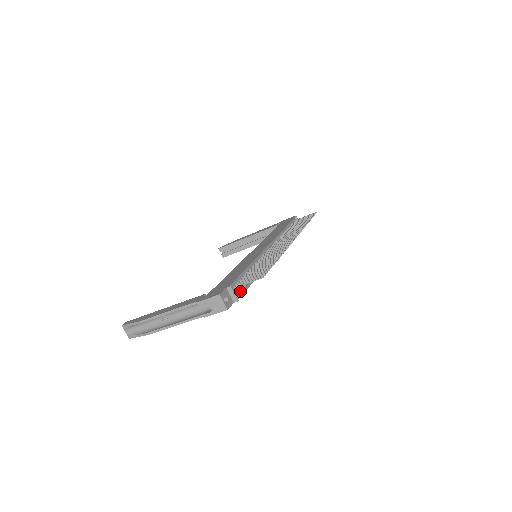
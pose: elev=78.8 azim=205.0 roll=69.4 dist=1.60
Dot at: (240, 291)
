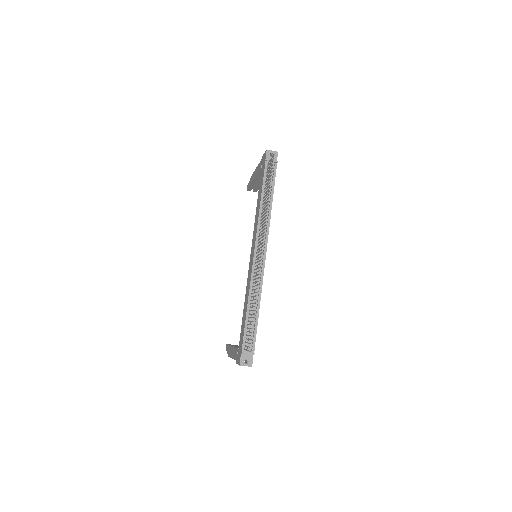
Dot at: (252, 341)
